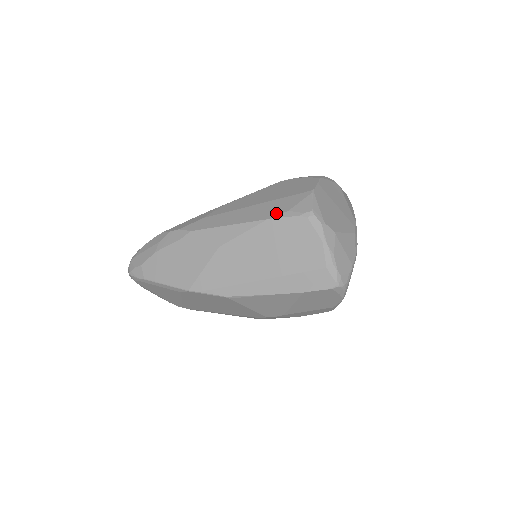
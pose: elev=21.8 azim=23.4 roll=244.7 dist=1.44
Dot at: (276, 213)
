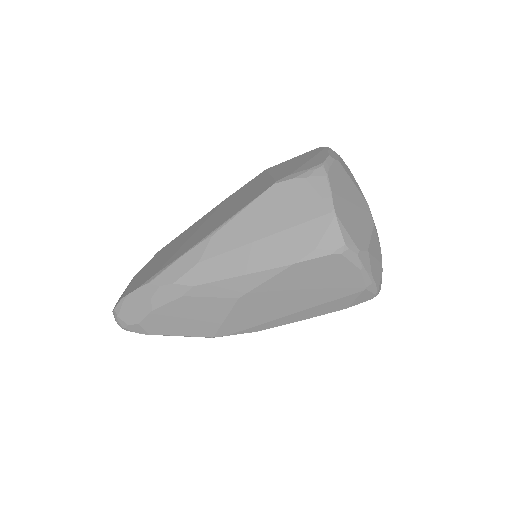
Dot at: (301, 254)
